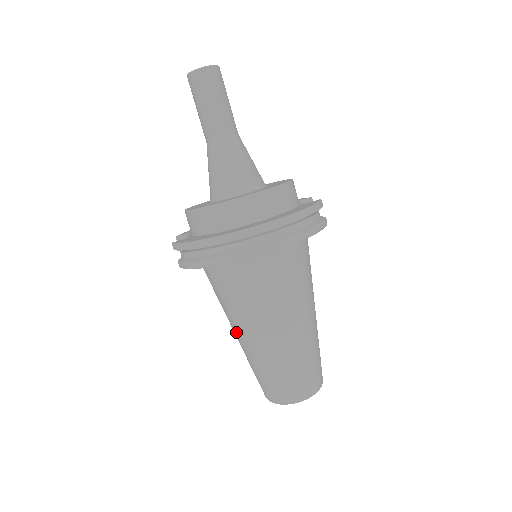
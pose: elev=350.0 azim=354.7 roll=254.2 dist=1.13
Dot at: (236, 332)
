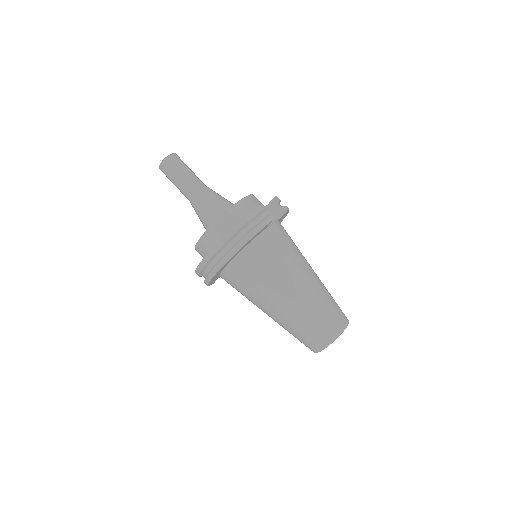
Dot at: occluded
